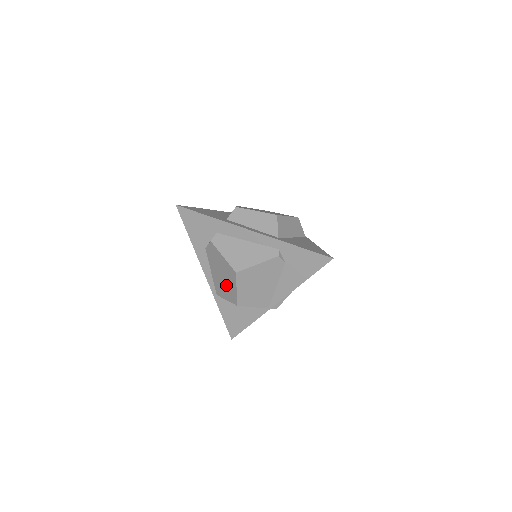
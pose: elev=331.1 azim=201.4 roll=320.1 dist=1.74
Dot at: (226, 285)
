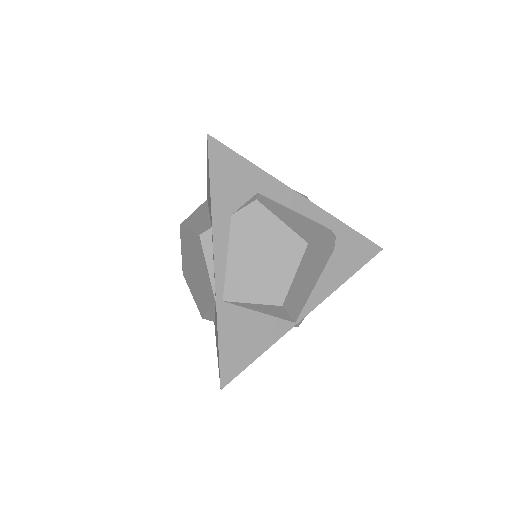
Dot at: (266, 273)
